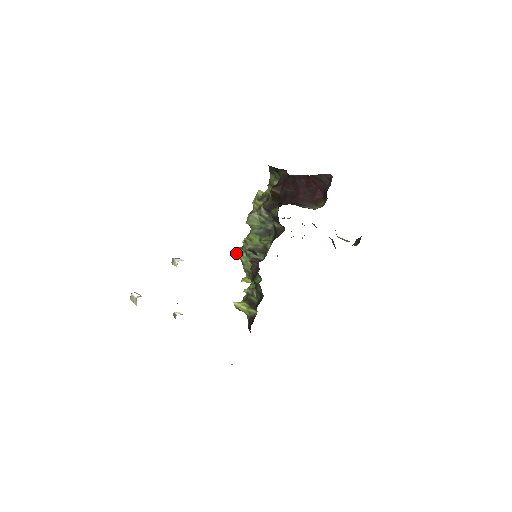
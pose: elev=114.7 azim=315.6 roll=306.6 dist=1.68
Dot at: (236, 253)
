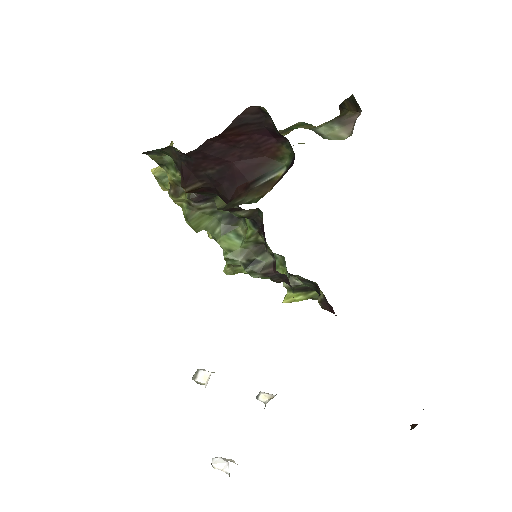
Dot at: (230, 274)
